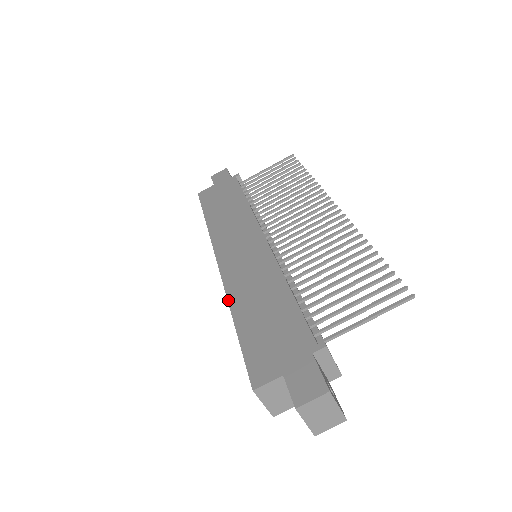
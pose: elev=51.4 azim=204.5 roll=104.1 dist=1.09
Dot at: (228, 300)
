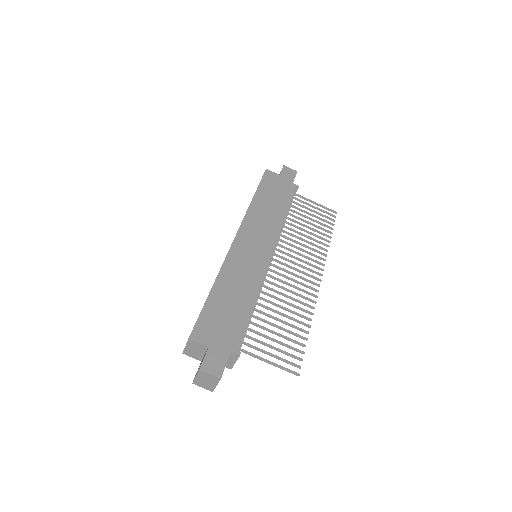
Dot at: (220, 272)
